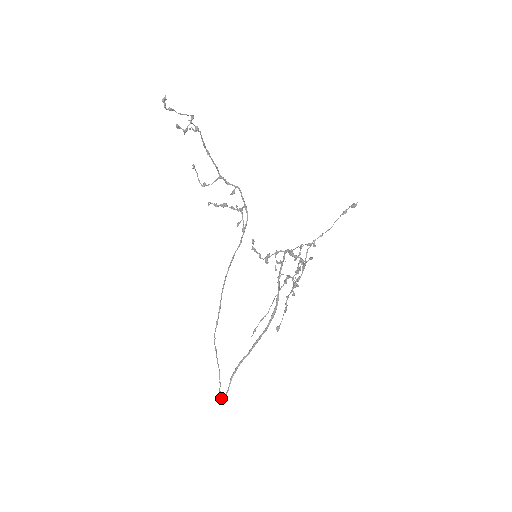
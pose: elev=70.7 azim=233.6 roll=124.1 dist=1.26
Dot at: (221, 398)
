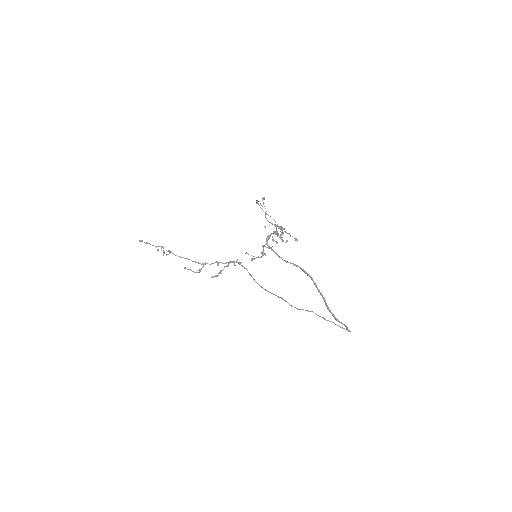
Dot at: (347, 330)
